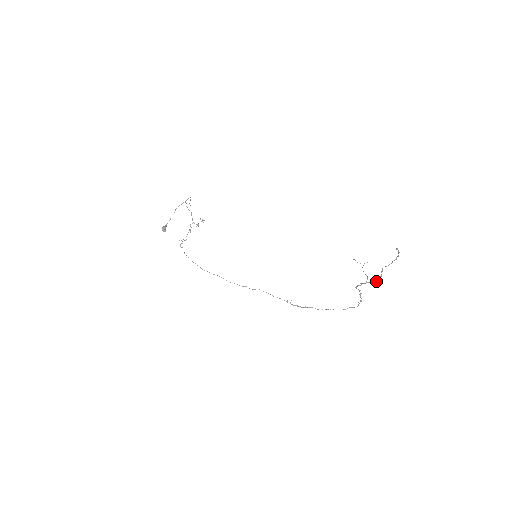
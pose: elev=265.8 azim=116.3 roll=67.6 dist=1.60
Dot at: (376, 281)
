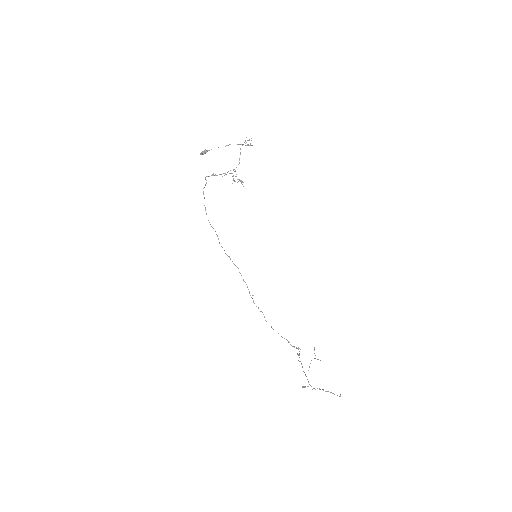
Dot at: occluded
